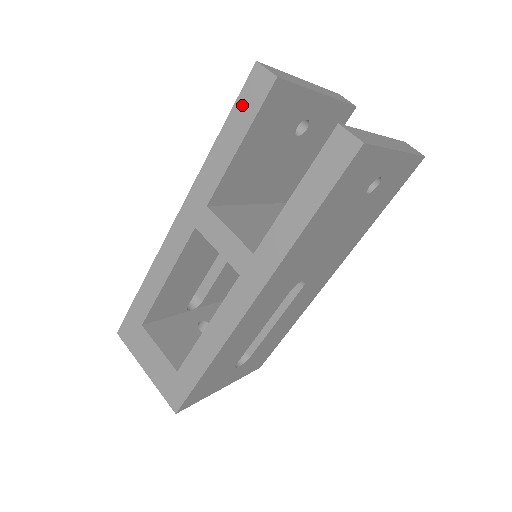
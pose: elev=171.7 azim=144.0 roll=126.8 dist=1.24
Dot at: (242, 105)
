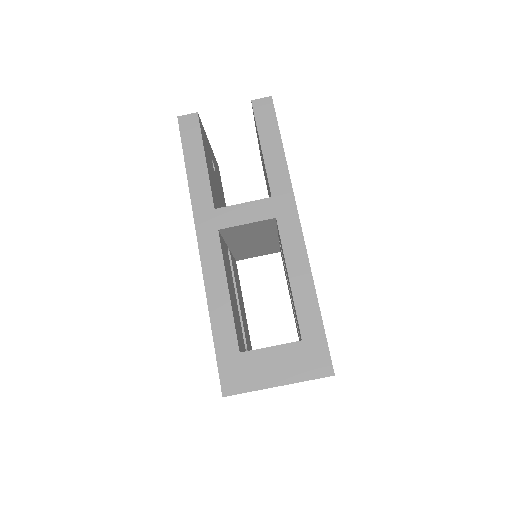
Dot at: (188, 140)
